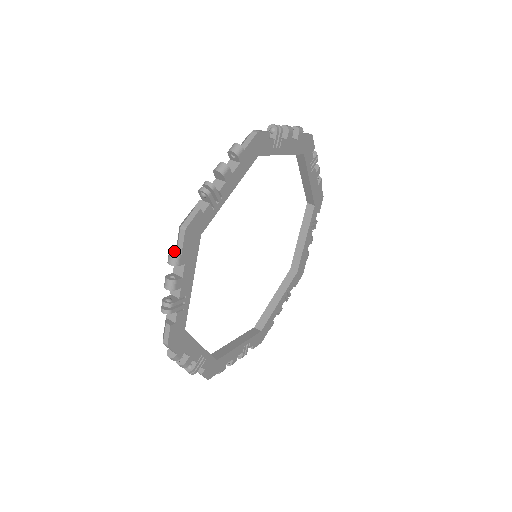
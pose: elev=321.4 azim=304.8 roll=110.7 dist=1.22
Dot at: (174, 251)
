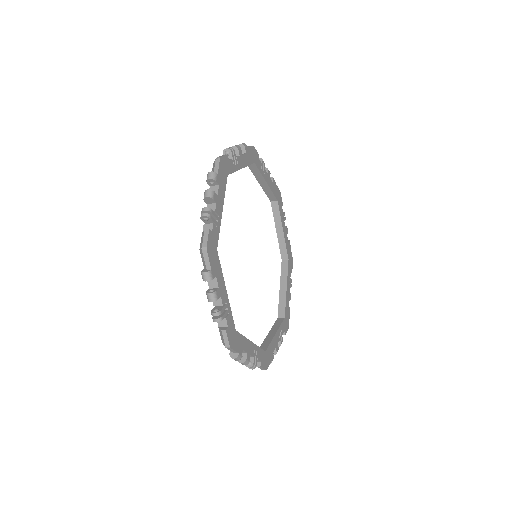
Dot at: occluded
